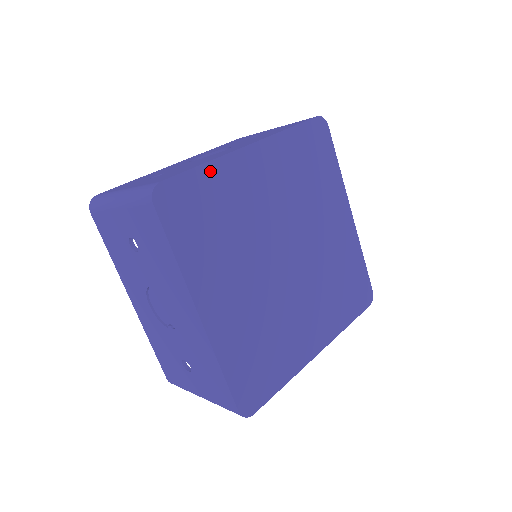
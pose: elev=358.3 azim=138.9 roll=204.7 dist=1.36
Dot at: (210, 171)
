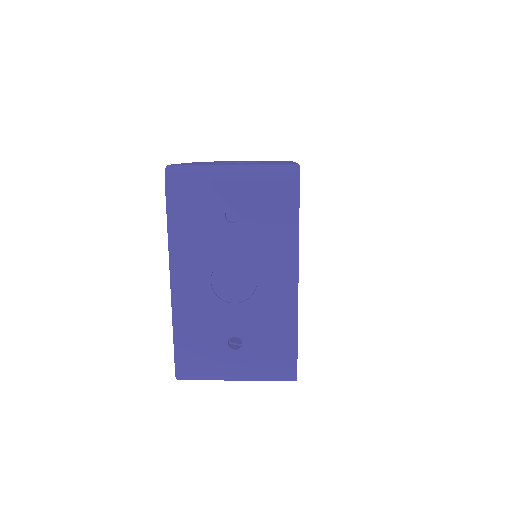
Dot at: occluded
